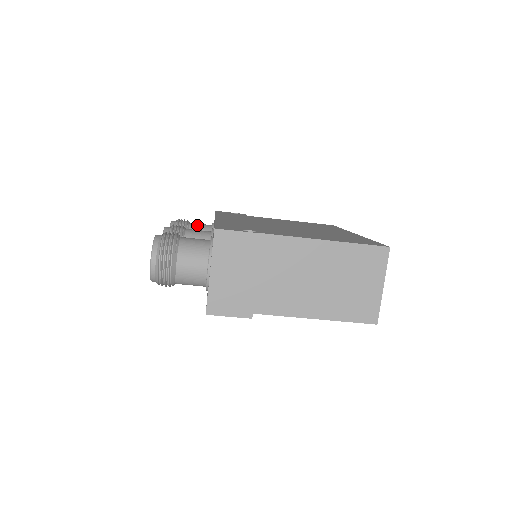
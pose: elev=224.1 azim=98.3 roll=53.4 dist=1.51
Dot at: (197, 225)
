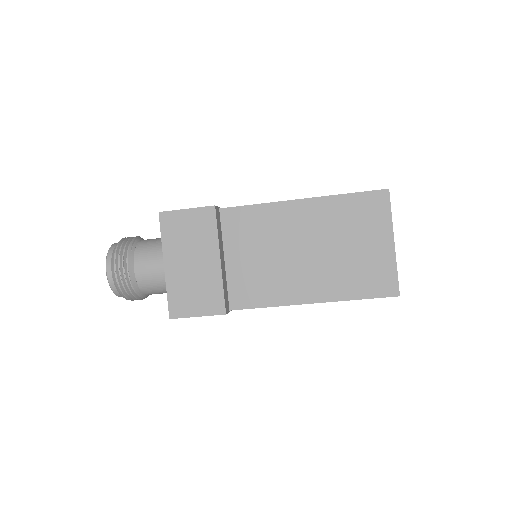
Dot at: occluded
